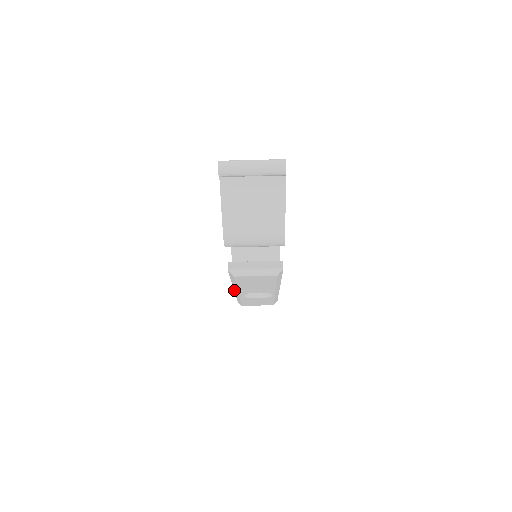
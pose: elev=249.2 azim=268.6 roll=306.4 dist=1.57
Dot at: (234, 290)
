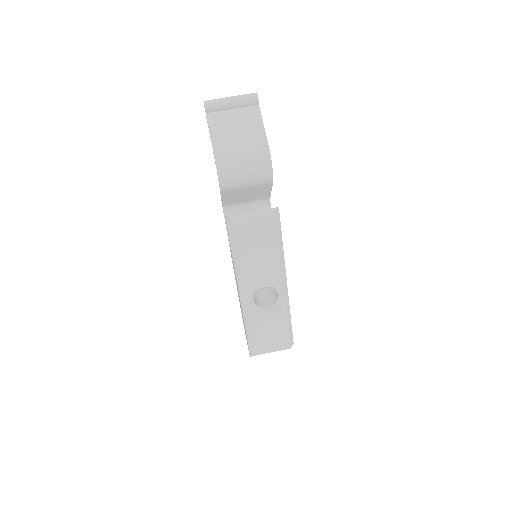
Dot at: (240, 296)
